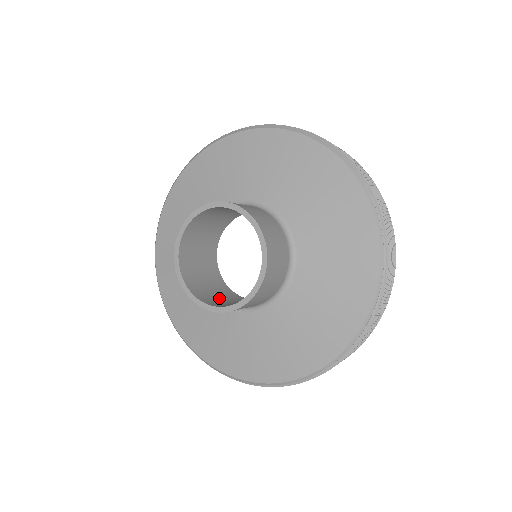
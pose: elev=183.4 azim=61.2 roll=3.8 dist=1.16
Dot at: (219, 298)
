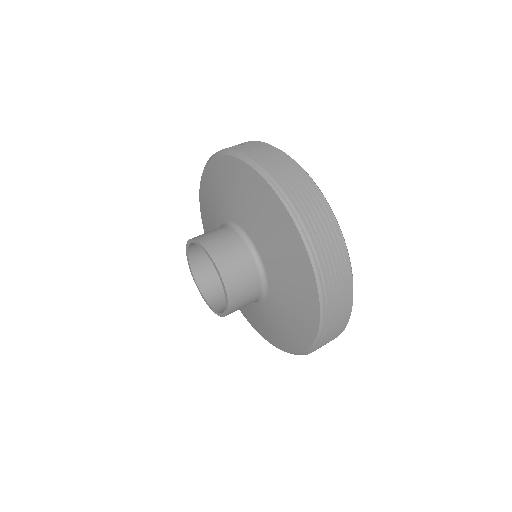
Dot at: occluded
